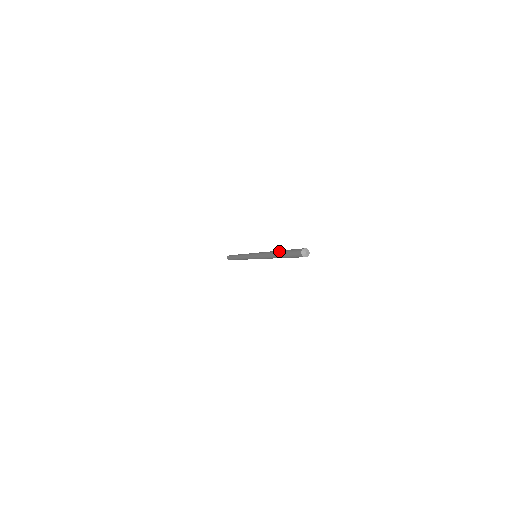
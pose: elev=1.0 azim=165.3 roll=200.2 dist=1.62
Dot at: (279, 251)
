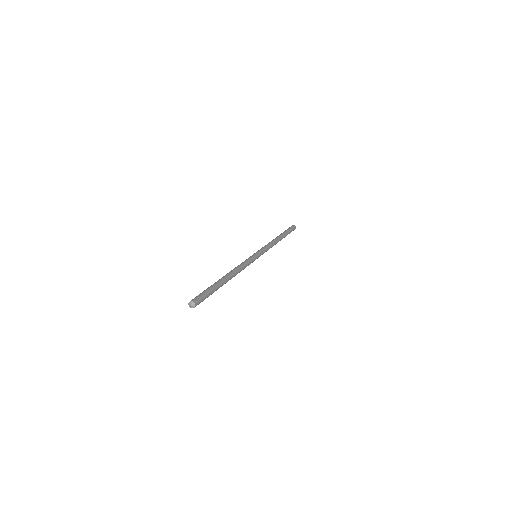
Dot at: (220, 279)
